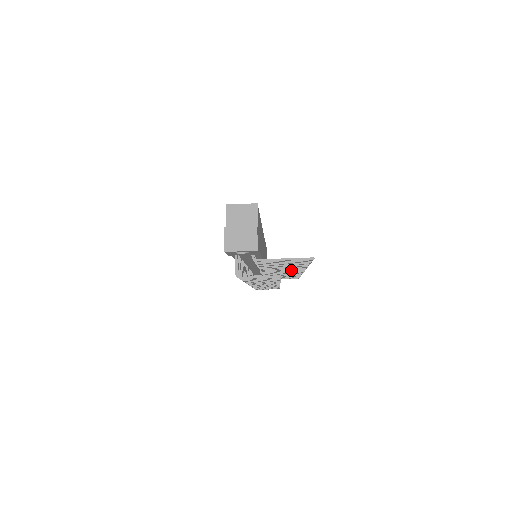
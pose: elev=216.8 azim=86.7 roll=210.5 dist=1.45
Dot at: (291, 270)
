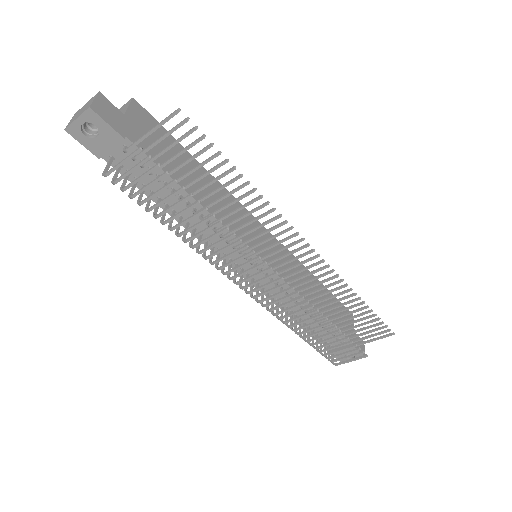
Dot at: (274, 236)
